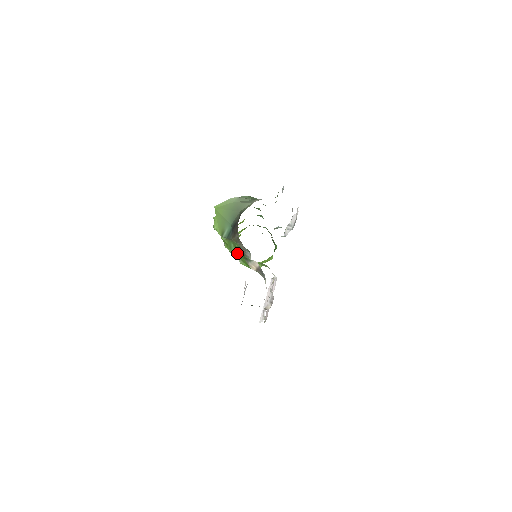
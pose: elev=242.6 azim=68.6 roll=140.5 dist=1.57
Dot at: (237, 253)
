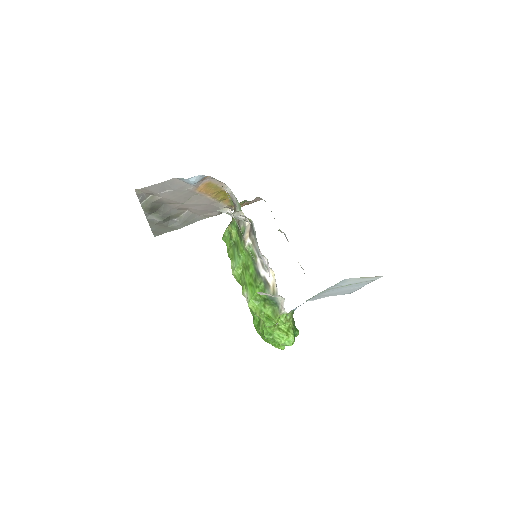
Dot at: (240, 262)
